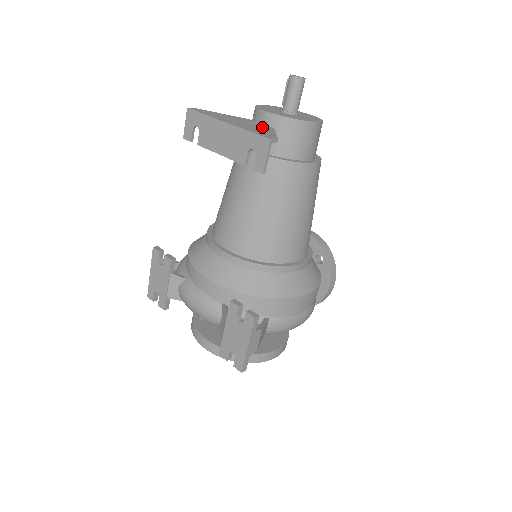
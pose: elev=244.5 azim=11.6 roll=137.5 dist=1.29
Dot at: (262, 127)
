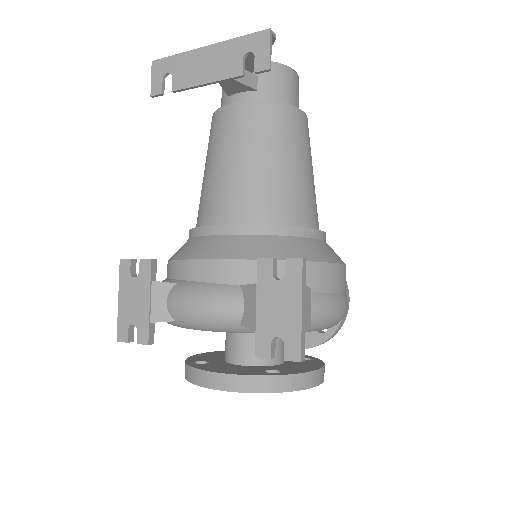
Dot at: (245, 60)
